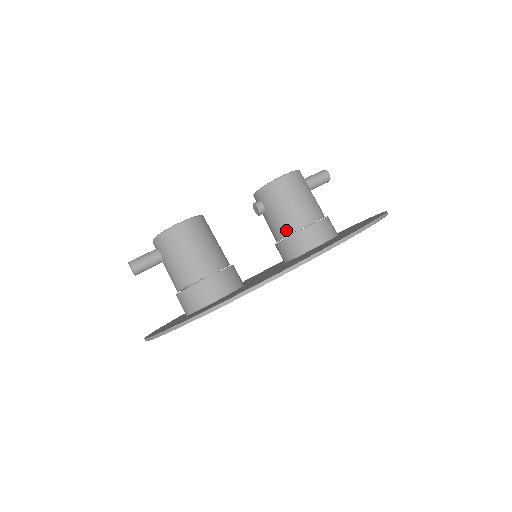
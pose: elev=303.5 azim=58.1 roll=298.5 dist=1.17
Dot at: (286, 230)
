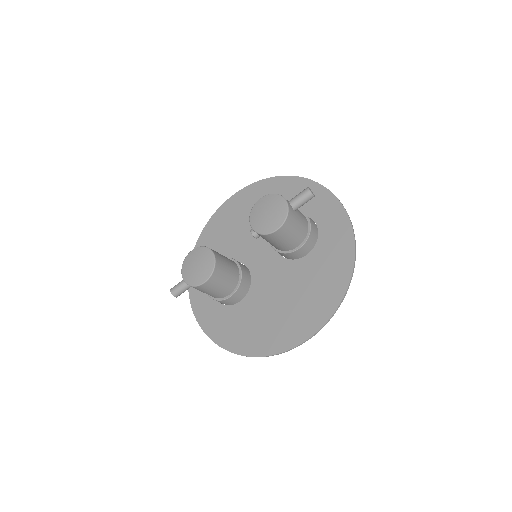
Dot at: (278, 249)
